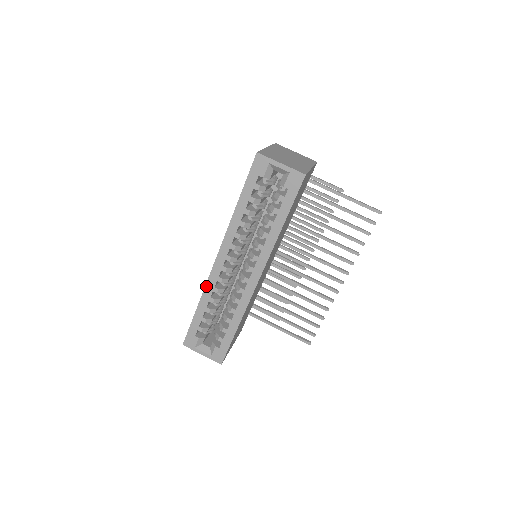
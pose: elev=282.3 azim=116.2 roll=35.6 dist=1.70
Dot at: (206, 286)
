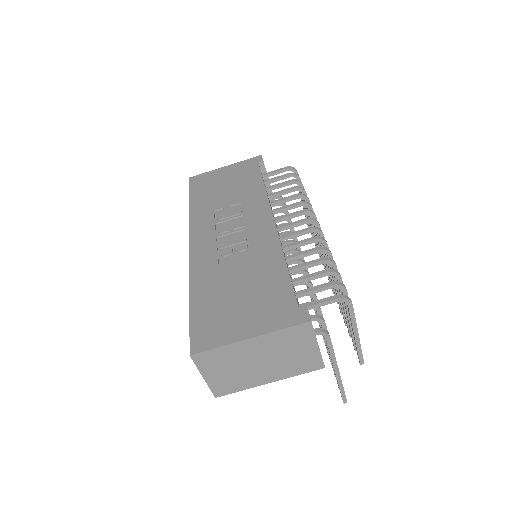
Dot at: (189, 223)
